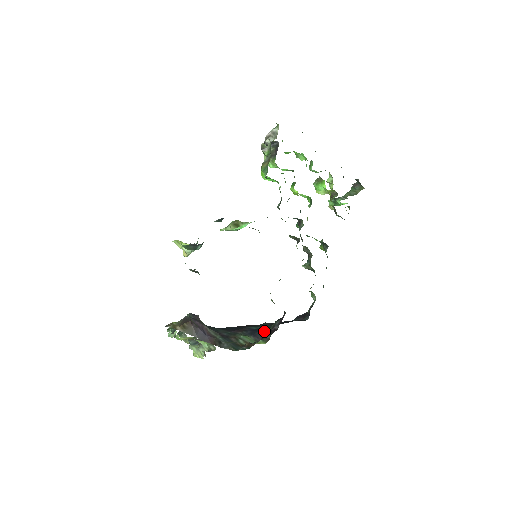
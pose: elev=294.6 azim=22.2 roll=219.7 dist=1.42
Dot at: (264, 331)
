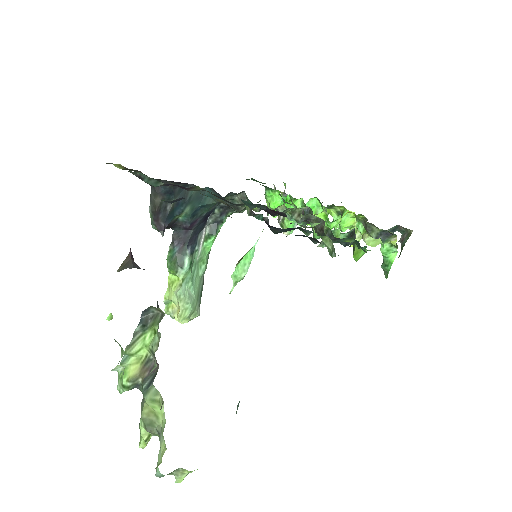
Dot at: occluded
